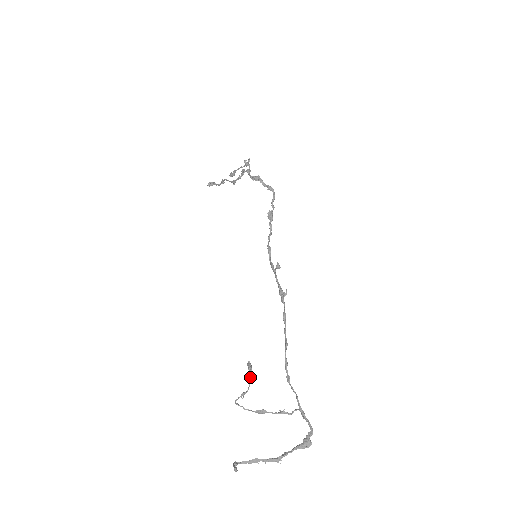
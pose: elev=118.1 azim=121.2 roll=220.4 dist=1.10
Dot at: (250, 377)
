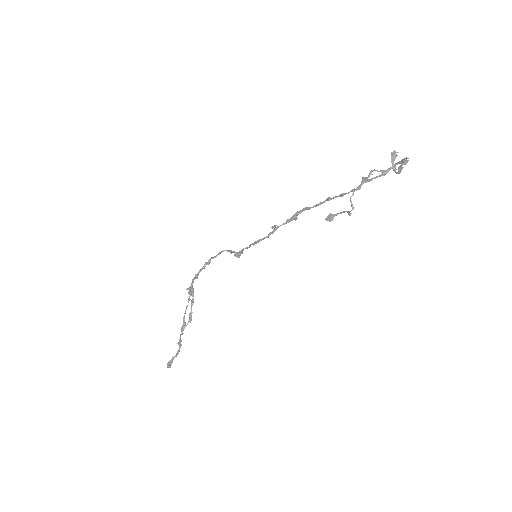
Dot at: (338, 213)
